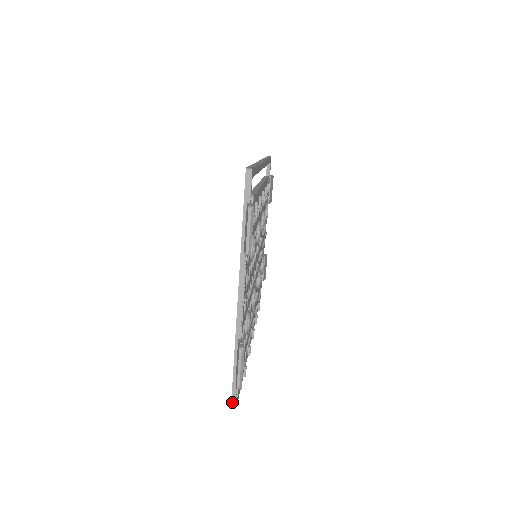
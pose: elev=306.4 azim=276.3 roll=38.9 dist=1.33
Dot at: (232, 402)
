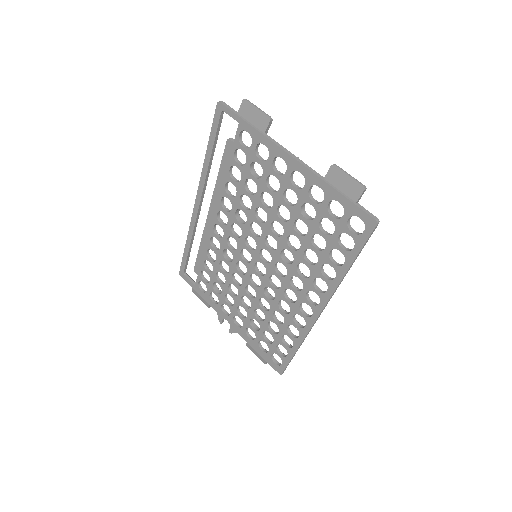
Dot at: (375, 219)
